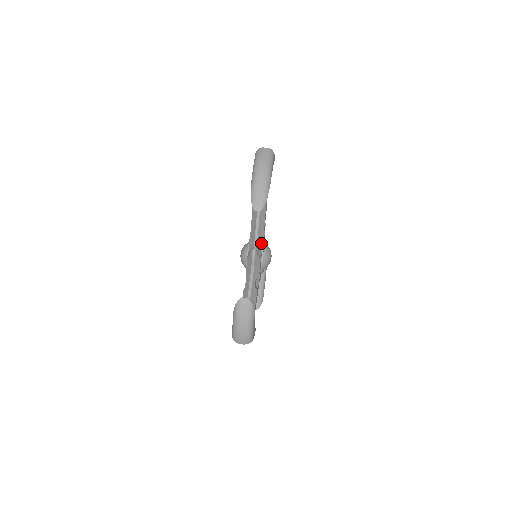
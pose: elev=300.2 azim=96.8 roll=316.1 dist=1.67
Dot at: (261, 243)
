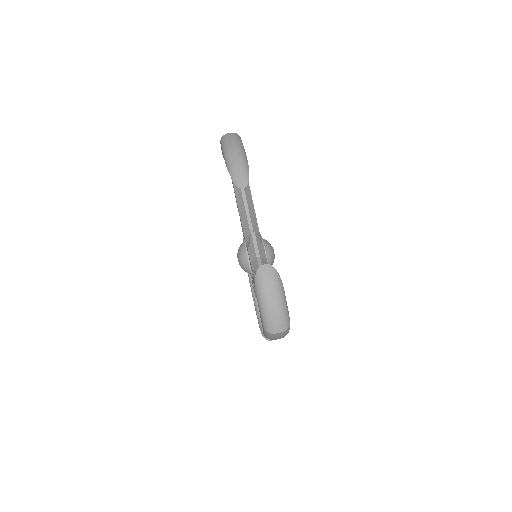
Dot at: (258, 232)
